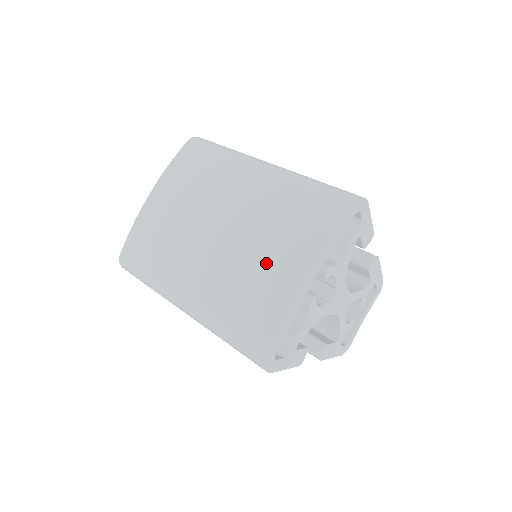
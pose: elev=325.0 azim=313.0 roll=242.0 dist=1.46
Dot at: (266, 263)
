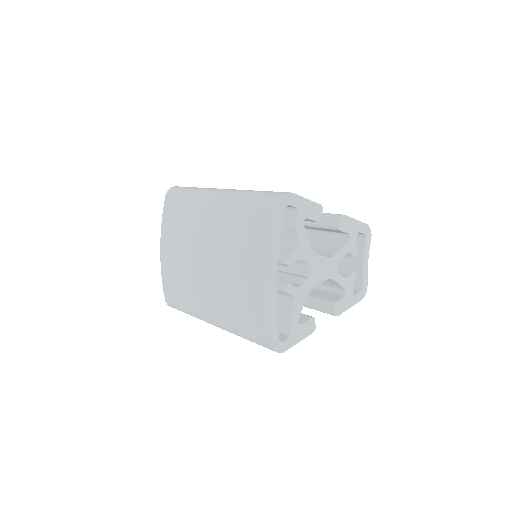
Dot at: (242, 276)
